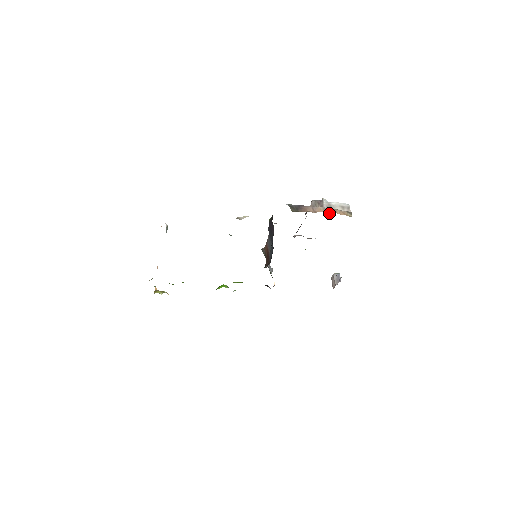
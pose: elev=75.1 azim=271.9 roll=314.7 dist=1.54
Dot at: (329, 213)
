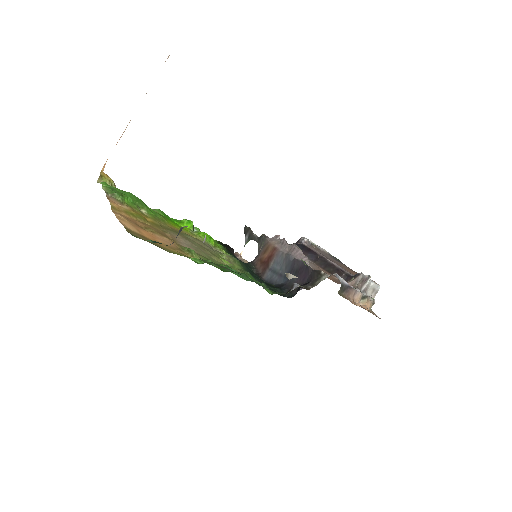
Dot at: (361, 300)
